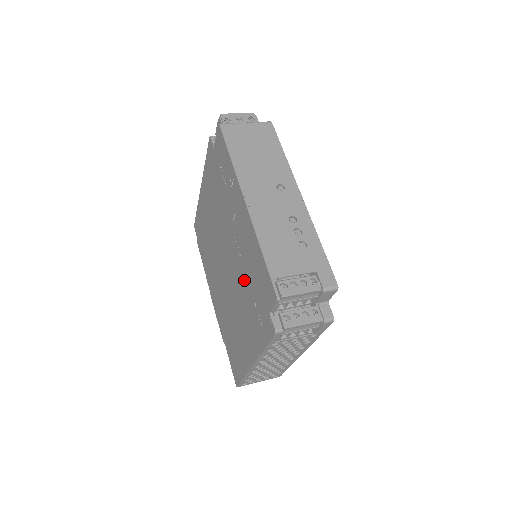
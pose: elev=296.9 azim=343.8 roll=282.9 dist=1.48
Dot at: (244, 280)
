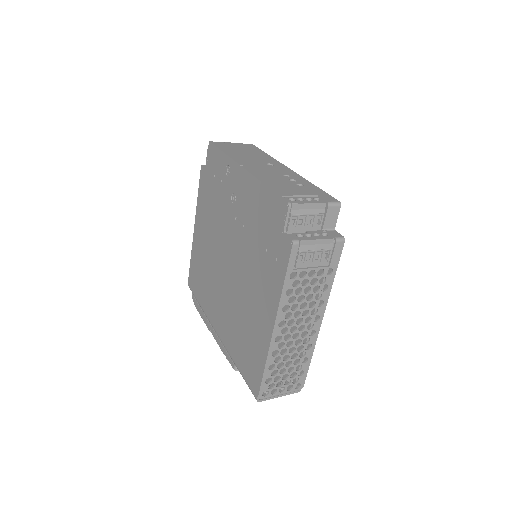
Dot at: (251, 245)
